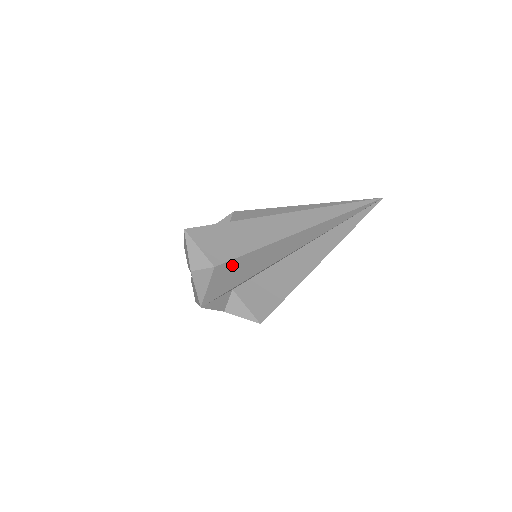
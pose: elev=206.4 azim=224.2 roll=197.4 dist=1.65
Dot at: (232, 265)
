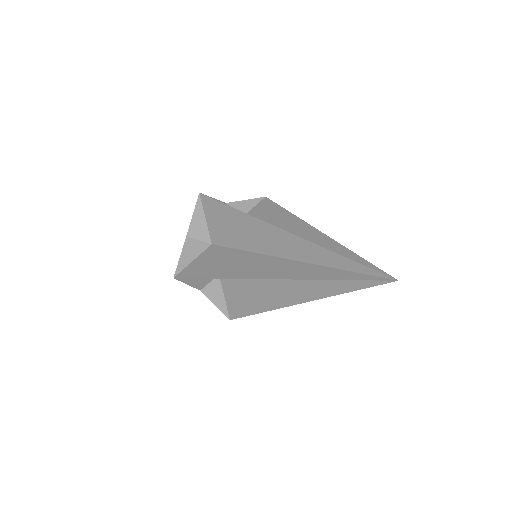
Dot at: (225, 253)
